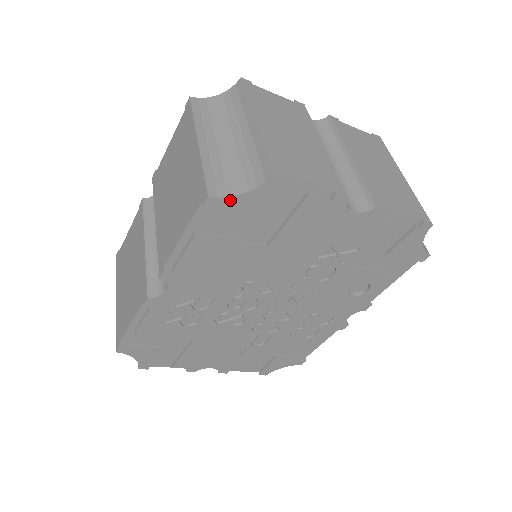
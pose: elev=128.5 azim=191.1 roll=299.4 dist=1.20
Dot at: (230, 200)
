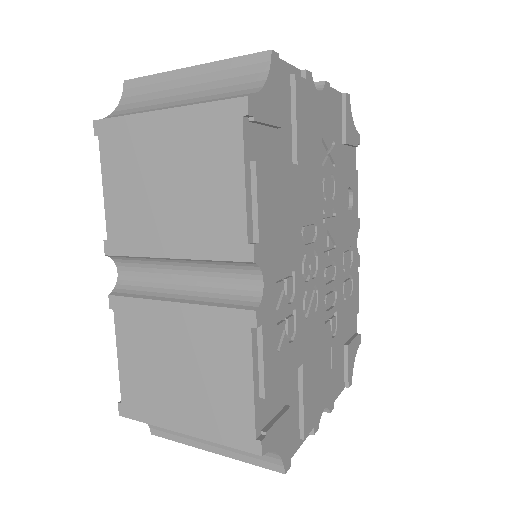
Dot at: (260, 97)
